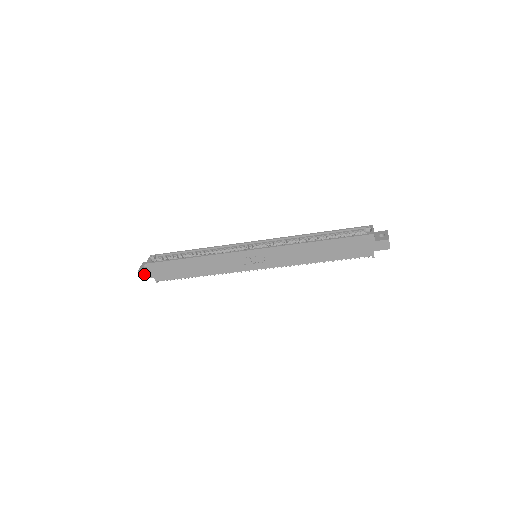
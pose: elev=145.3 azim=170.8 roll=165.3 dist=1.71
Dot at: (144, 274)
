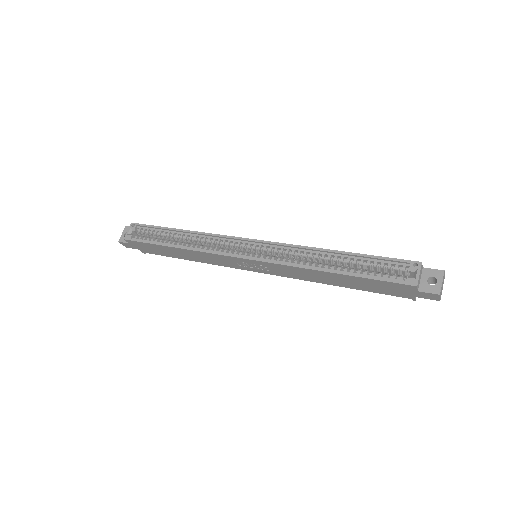
Dot at: (127, 245)
